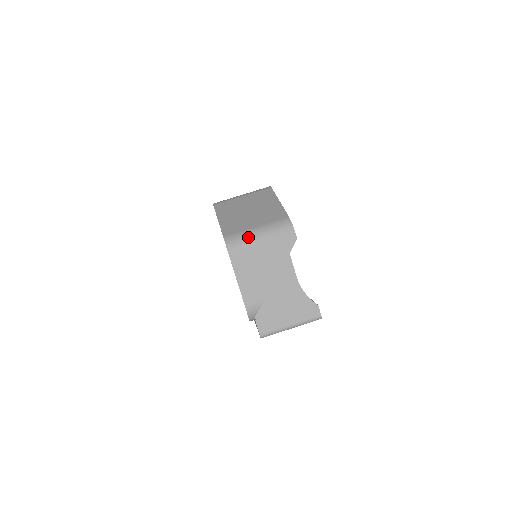
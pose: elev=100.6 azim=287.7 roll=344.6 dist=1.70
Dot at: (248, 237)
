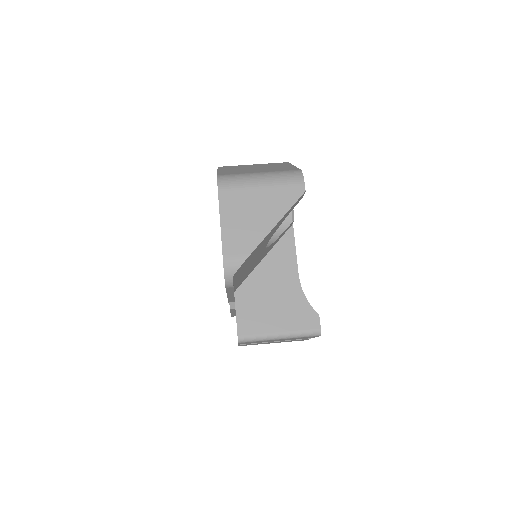
Dot at: (246, 178)
